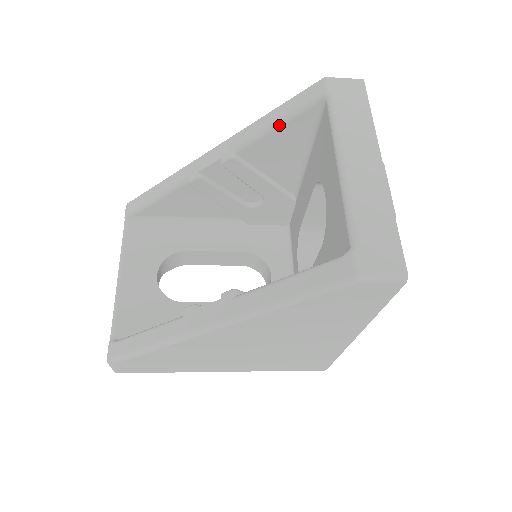
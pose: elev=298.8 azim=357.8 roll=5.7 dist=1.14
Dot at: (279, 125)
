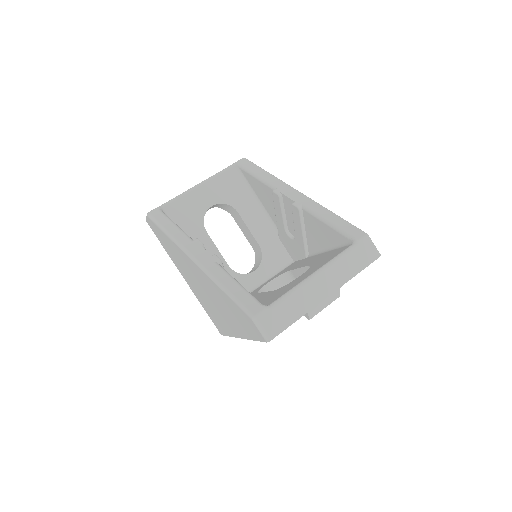
Dot at: (329, 225)
